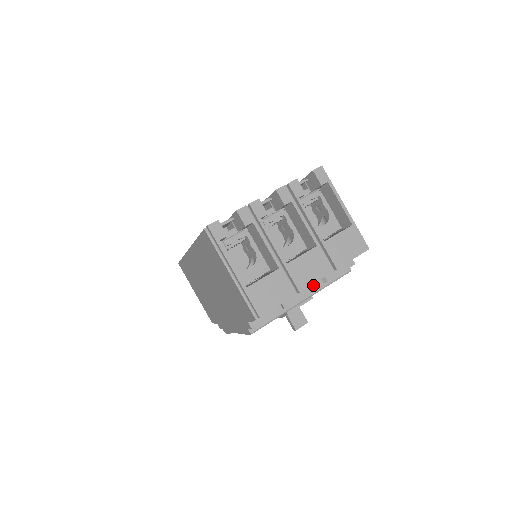
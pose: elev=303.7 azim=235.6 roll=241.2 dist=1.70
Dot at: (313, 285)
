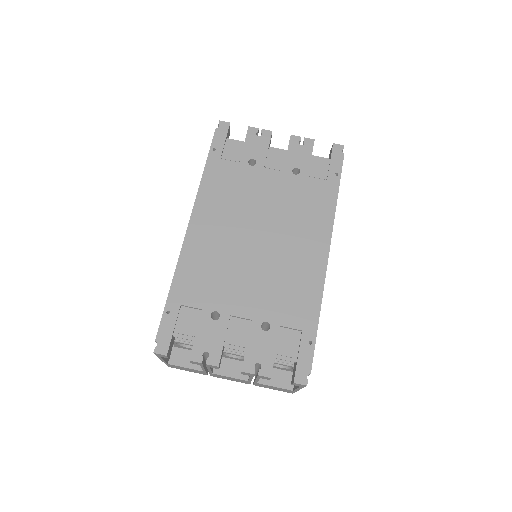
Dot at: occluded
